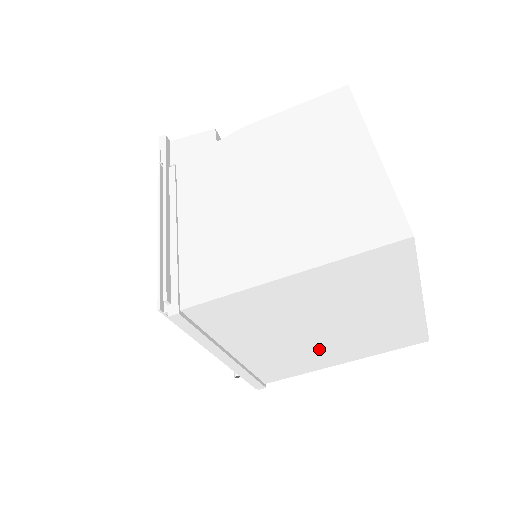
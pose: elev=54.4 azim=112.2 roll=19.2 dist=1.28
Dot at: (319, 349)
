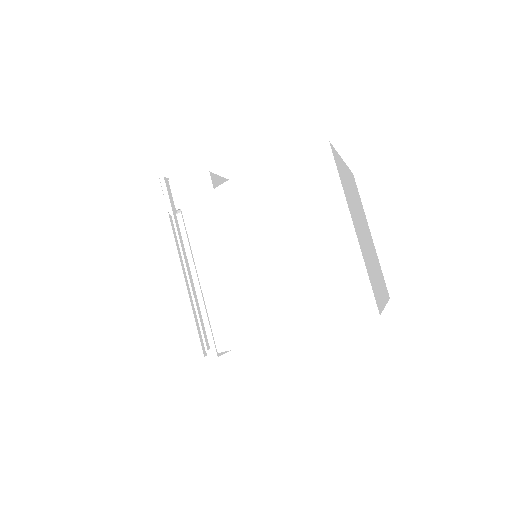
Dot at: occluded
